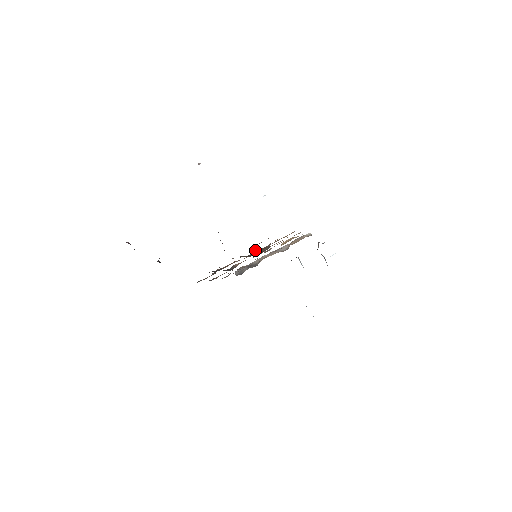
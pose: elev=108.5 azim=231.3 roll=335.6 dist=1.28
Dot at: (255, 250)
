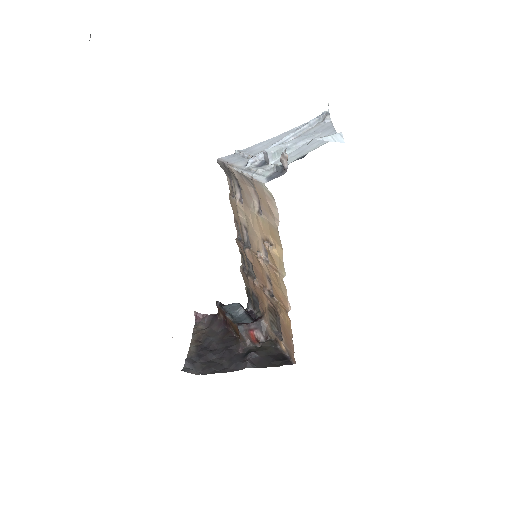
Dot at: (265, 294)
